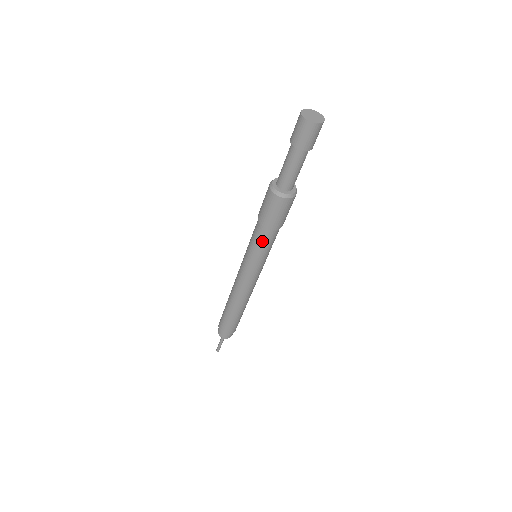
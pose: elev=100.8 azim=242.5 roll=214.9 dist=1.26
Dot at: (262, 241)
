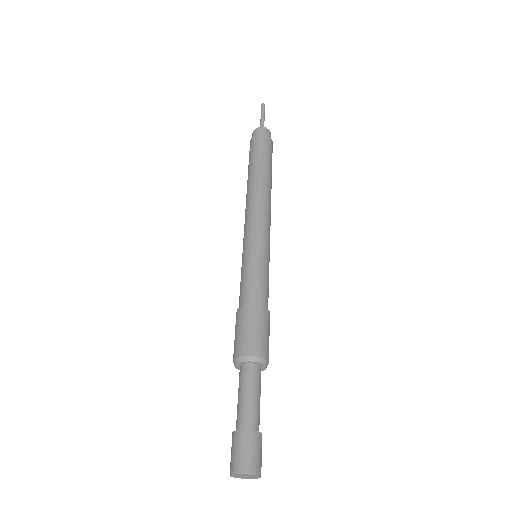
Dot at: occluded
